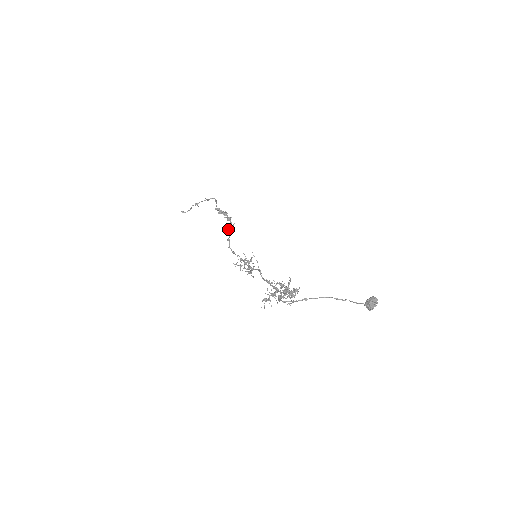
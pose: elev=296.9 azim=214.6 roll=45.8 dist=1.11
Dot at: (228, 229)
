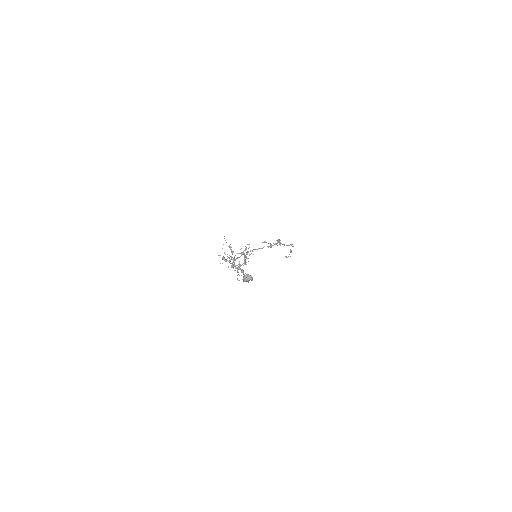
Dot at: (265, 242)
